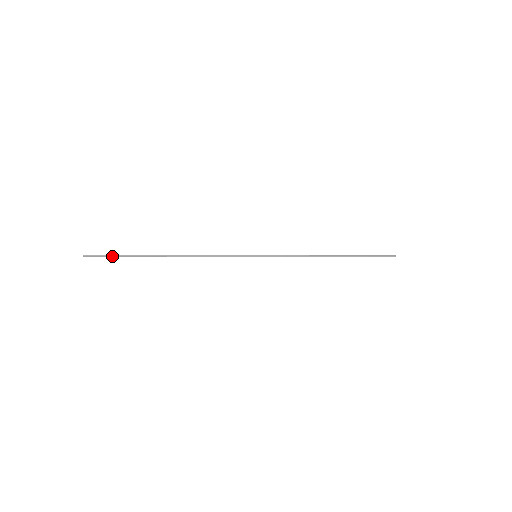
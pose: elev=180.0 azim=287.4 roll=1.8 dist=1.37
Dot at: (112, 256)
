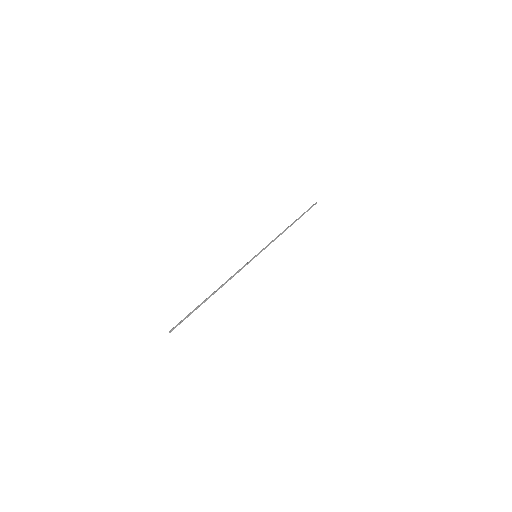
Dot at: occluded
